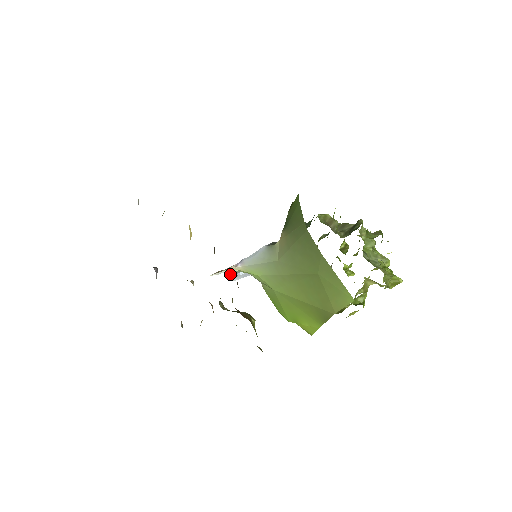
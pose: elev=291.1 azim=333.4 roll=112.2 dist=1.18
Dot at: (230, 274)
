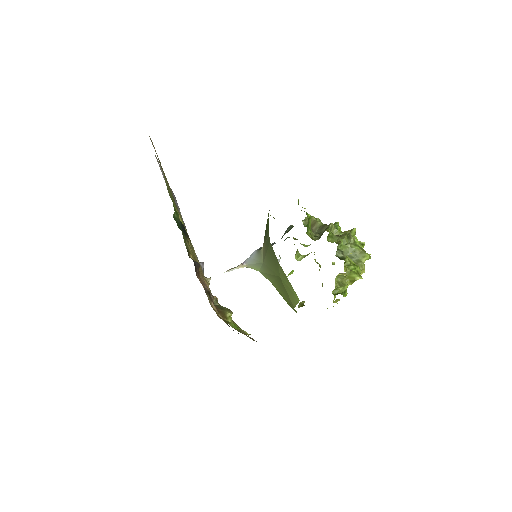
Dot at: occluded
